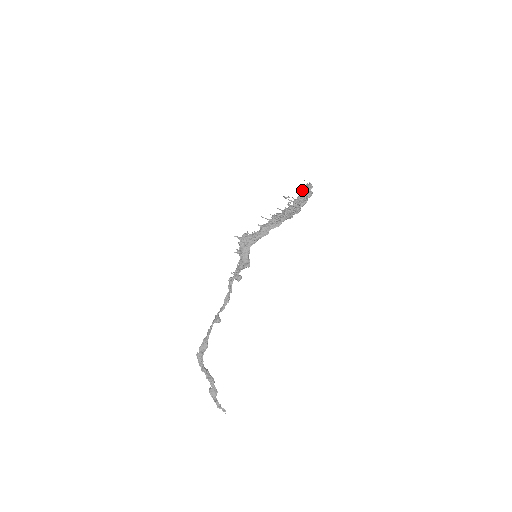
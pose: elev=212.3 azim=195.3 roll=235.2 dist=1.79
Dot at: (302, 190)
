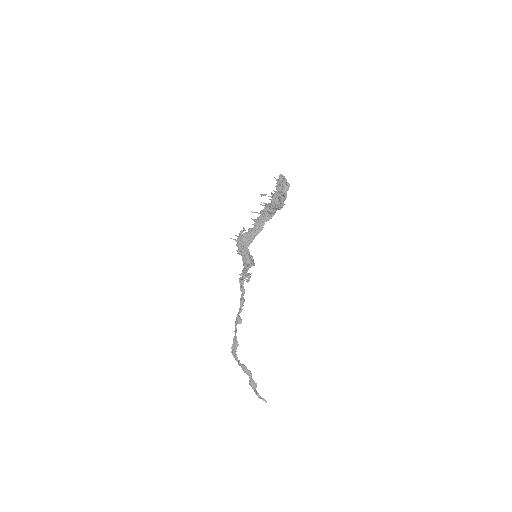
Dot at: occluded
